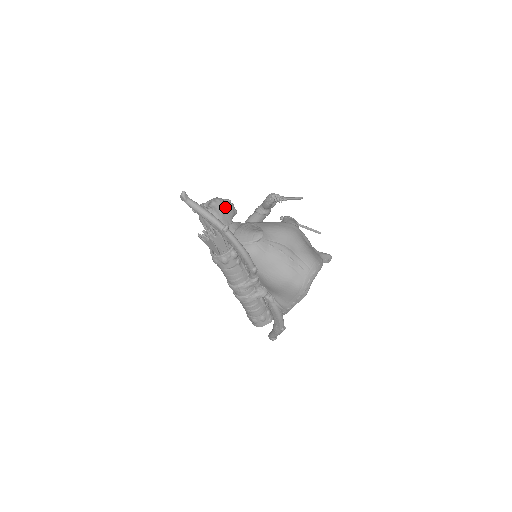
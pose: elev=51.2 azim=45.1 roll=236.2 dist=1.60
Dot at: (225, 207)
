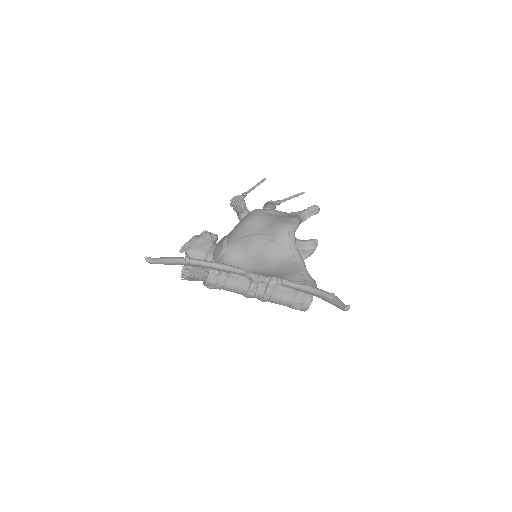
Dot at: (199, 240)
